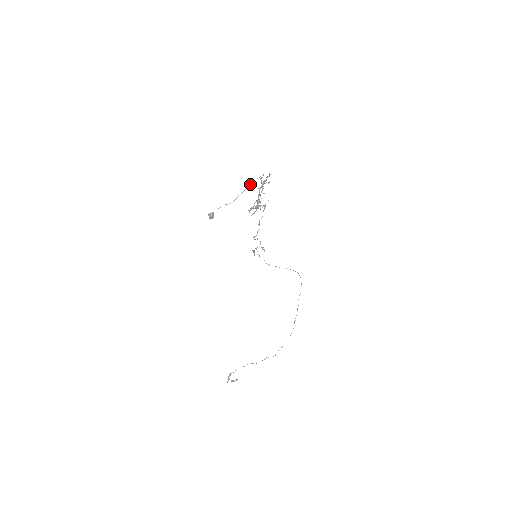
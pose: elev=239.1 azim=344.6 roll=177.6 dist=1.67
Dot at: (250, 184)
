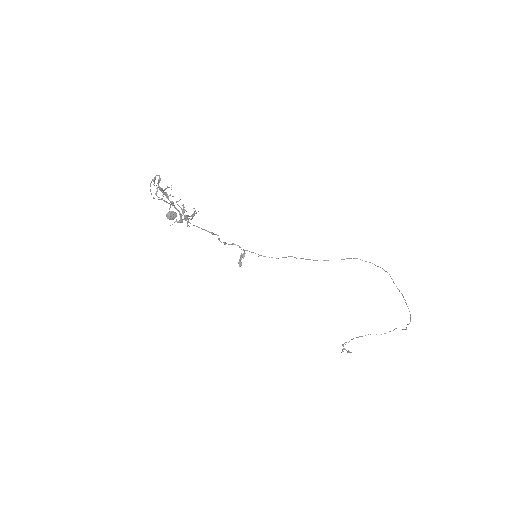
Dot at: (151, 193)
